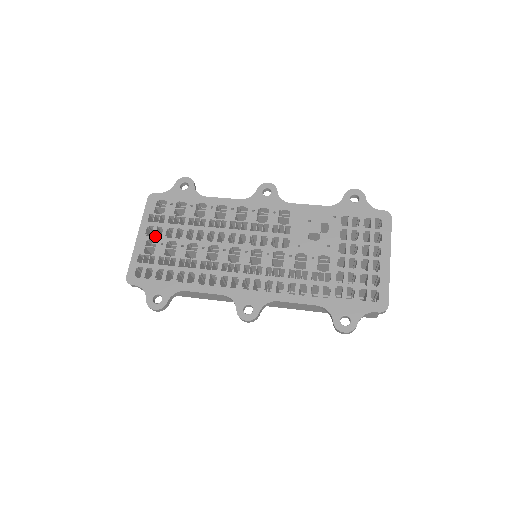
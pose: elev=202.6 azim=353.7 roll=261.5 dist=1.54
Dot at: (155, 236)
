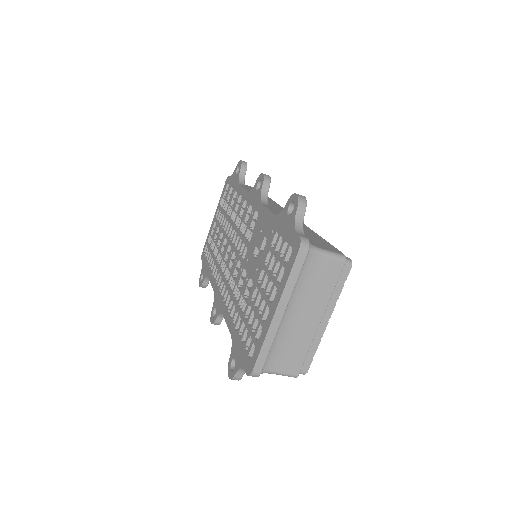
Dot at: (217, 219)
